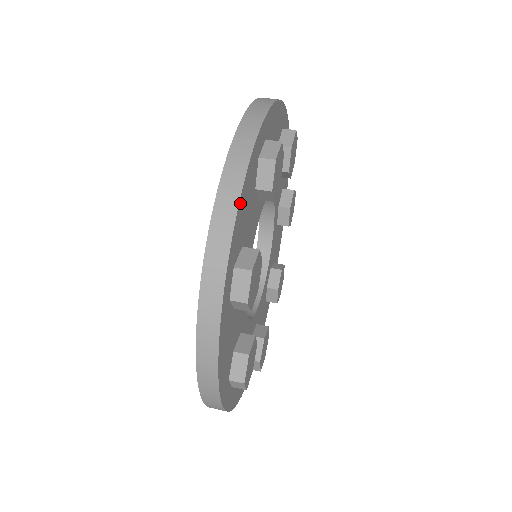
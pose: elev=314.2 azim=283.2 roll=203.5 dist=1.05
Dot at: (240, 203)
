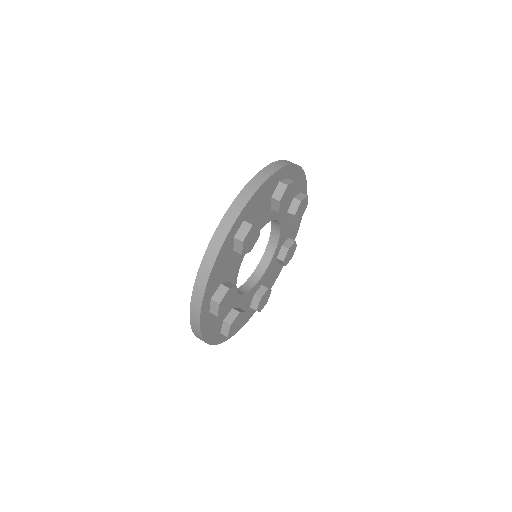
Dot at: (211, 275)
